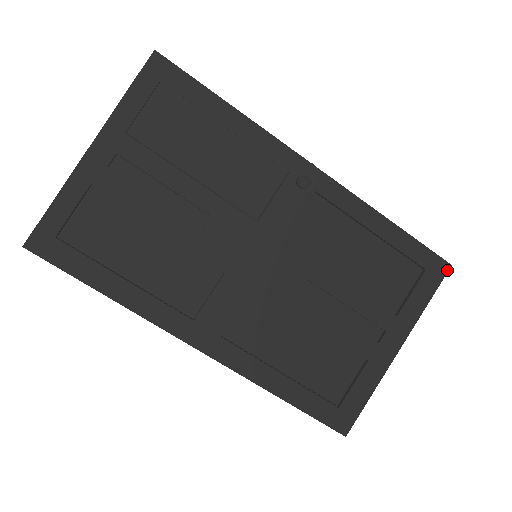
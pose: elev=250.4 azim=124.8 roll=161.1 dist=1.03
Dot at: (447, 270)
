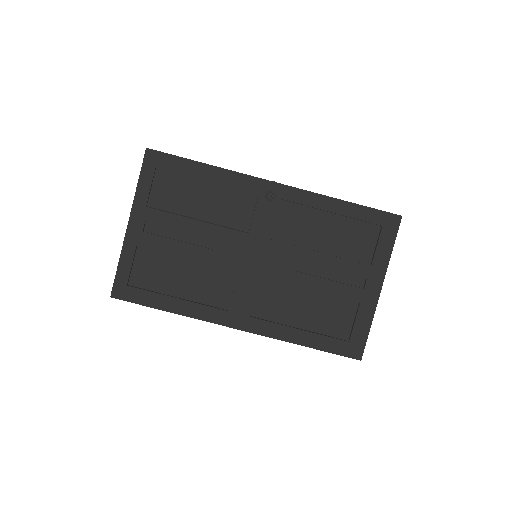
Dot at: (400, 221)
